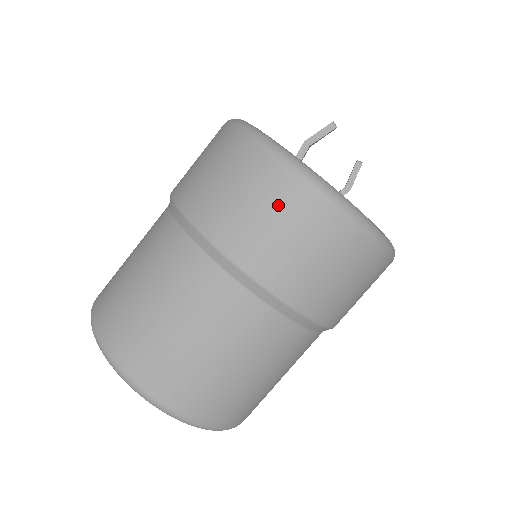
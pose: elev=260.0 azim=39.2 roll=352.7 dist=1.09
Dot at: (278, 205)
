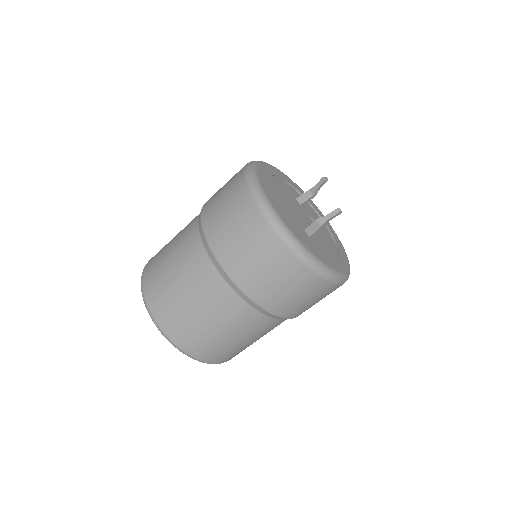
Dot at: (319, 296)
